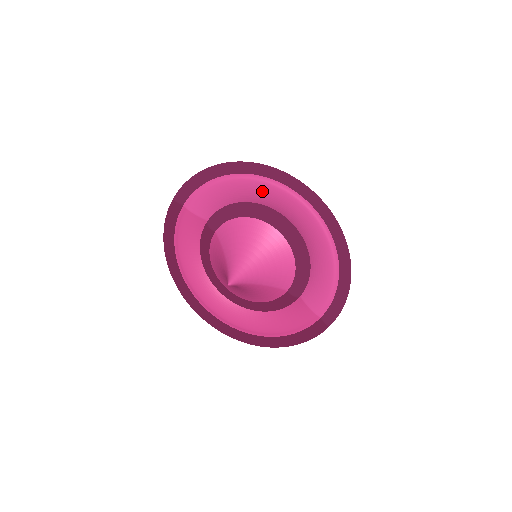
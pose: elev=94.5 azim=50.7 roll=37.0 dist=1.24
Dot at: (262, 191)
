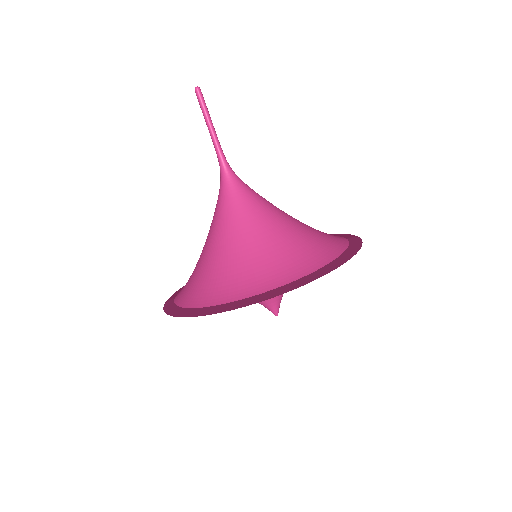
Dot at: occluded
